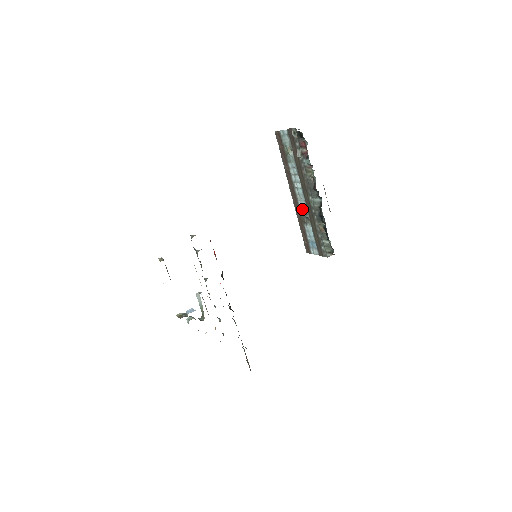
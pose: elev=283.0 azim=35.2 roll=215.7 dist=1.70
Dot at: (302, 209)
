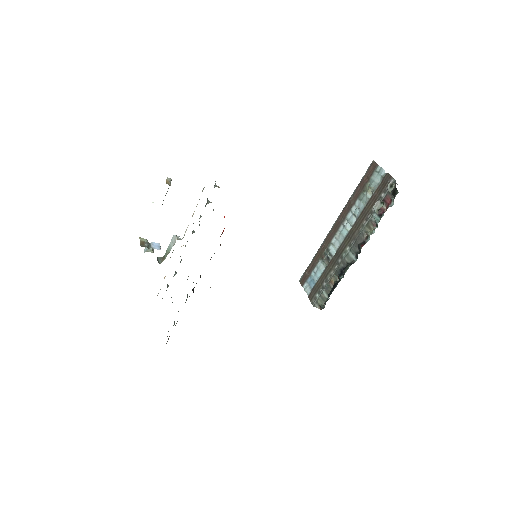
Dot at: (331, 246)
